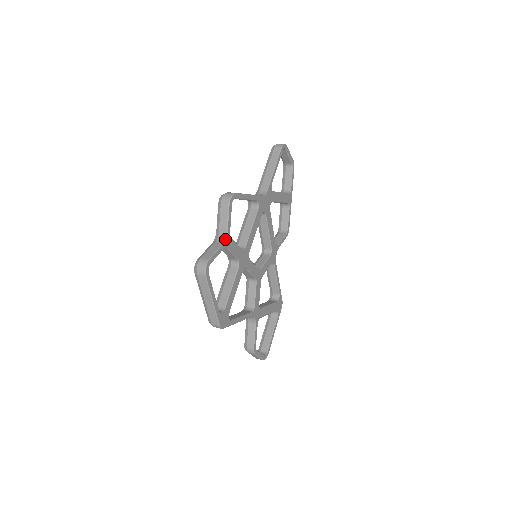
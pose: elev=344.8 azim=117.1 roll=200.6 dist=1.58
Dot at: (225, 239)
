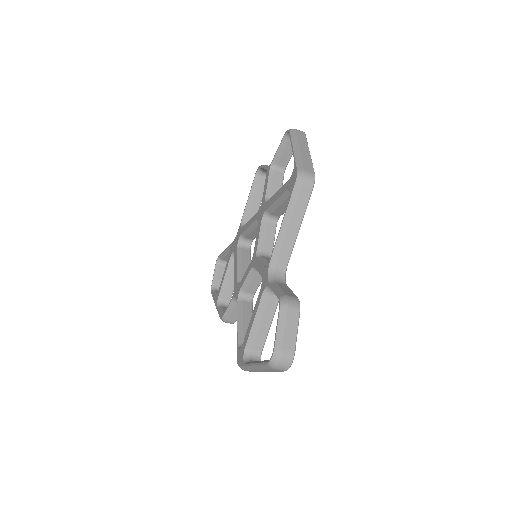
Dot at: occluded
